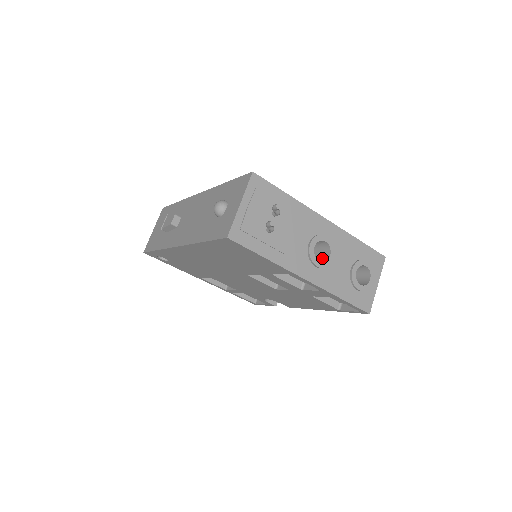
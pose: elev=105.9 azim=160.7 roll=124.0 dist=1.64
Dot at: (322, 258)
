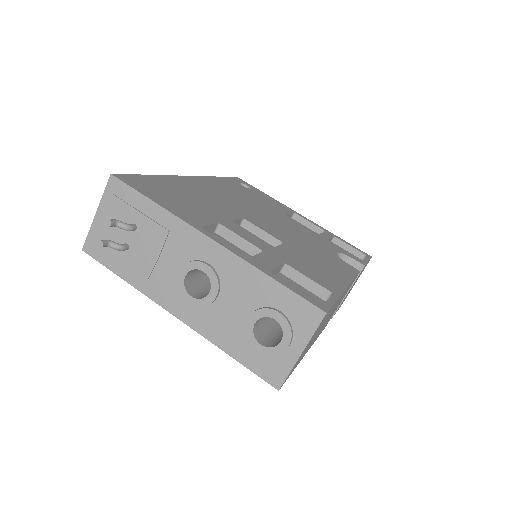
Dot at: occluded
